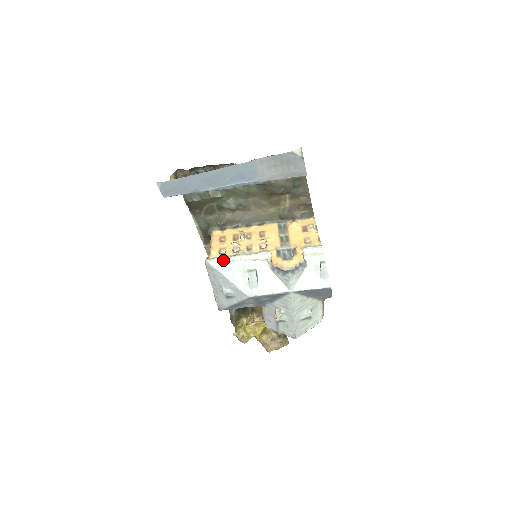
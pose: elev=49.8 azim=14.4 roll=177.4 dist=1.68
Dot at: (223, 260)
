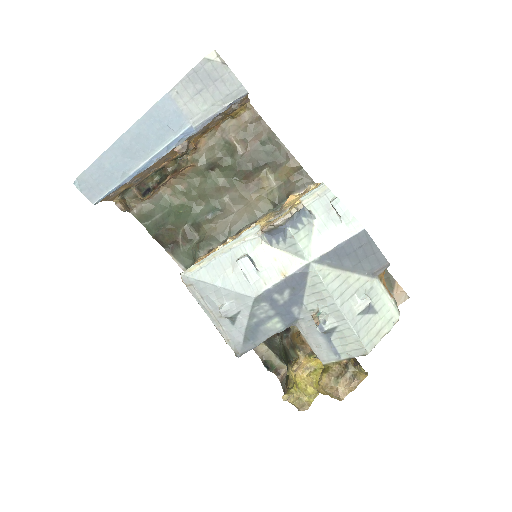
Dot at: (201, 263)
